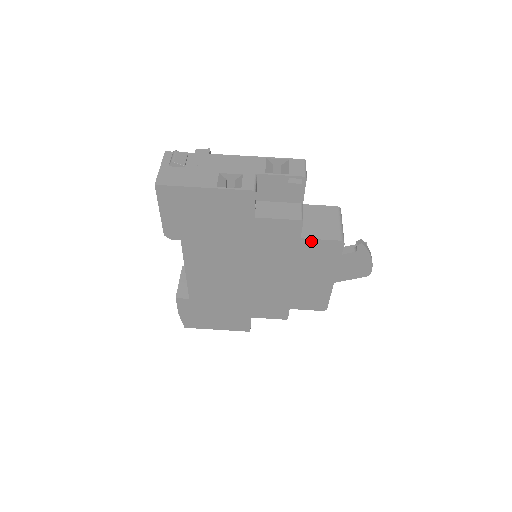
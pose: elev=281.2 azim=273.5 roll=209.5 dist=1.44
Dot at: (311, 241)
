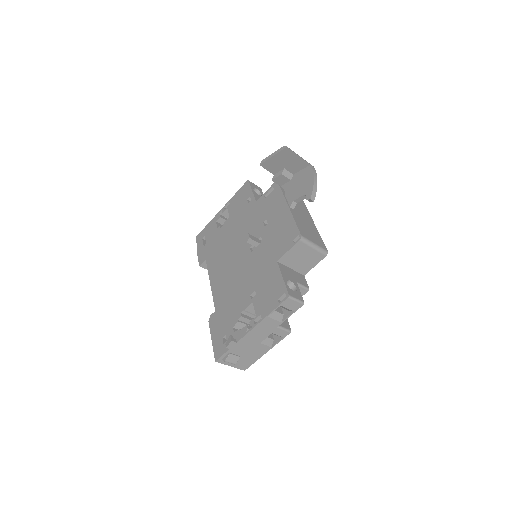
Dot at: (309, 269)
